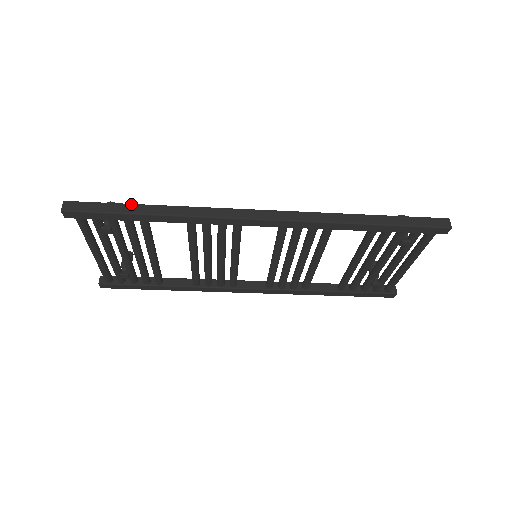
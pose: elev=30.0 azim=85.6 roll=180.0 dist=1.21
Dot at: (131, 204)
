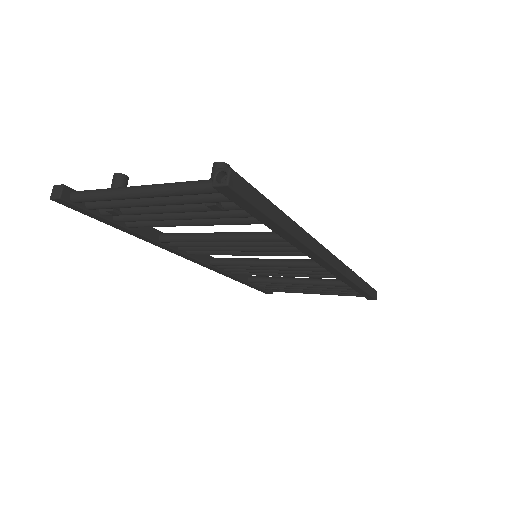
Dot at: (276, 206)
